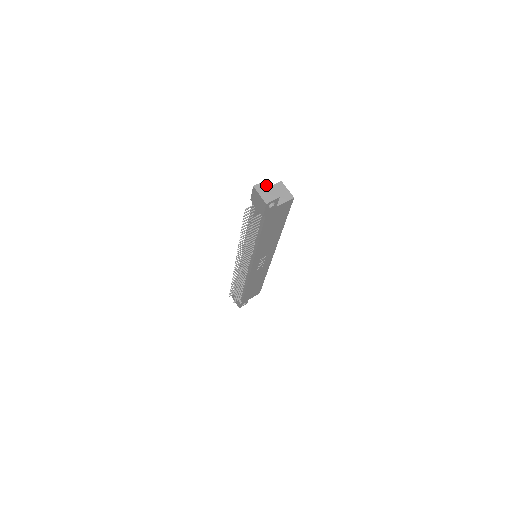
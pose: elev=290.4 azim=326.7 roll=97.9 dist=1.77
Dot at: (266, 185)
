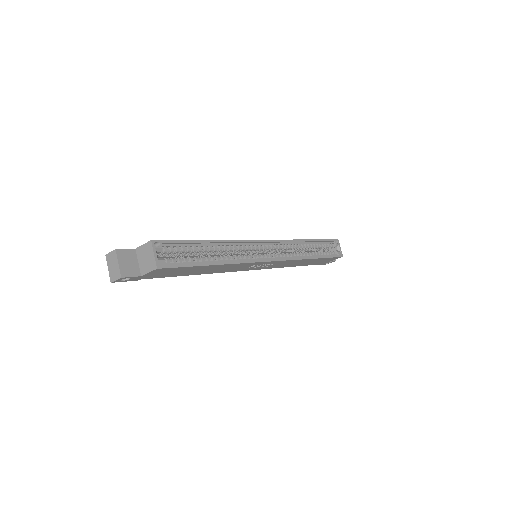
Dot at: (114, 257)
